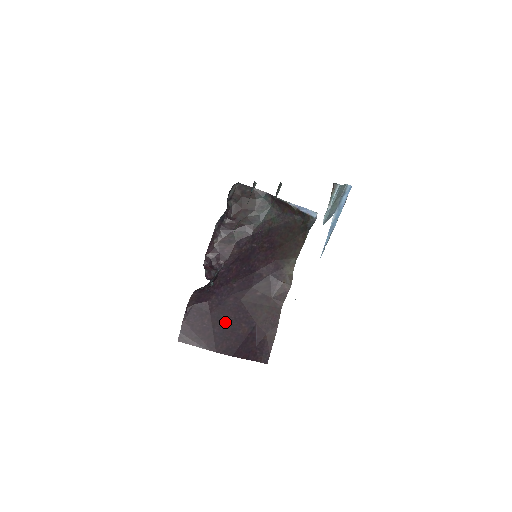
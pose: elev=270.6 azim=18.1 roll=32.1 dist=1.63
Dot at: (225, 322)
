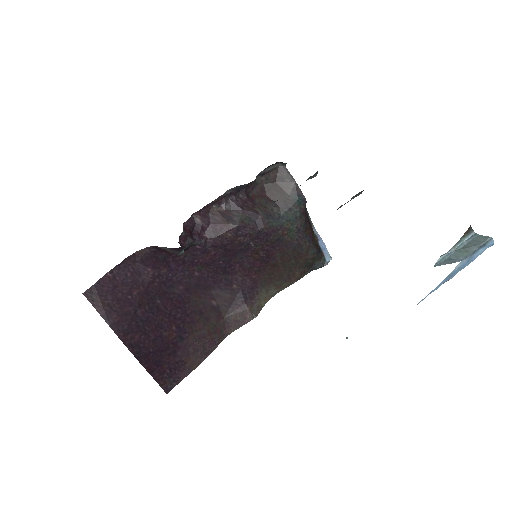
Dot at: (156, 310)
